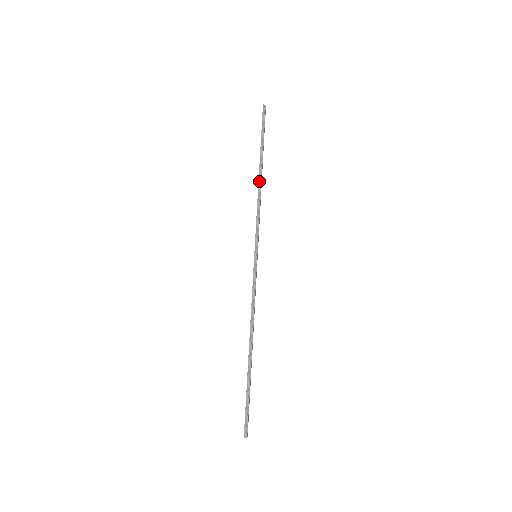
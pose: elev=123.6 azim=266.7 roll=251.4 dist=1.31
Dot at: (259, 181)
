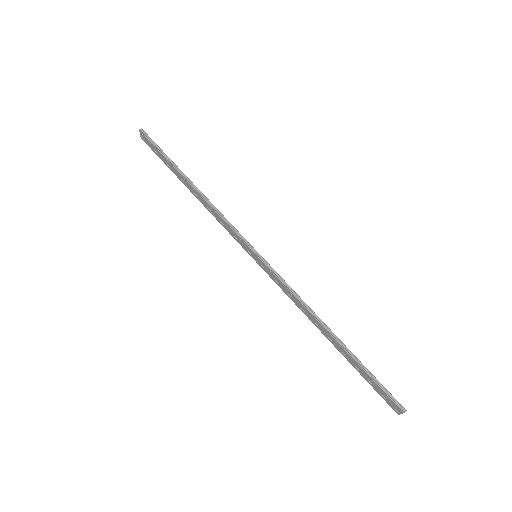
Dot at: (198, 192)
